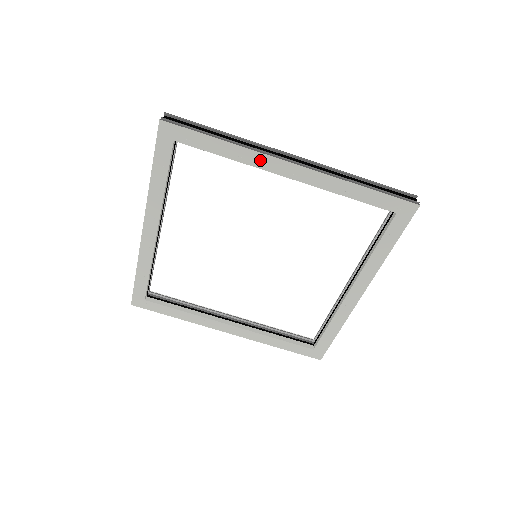
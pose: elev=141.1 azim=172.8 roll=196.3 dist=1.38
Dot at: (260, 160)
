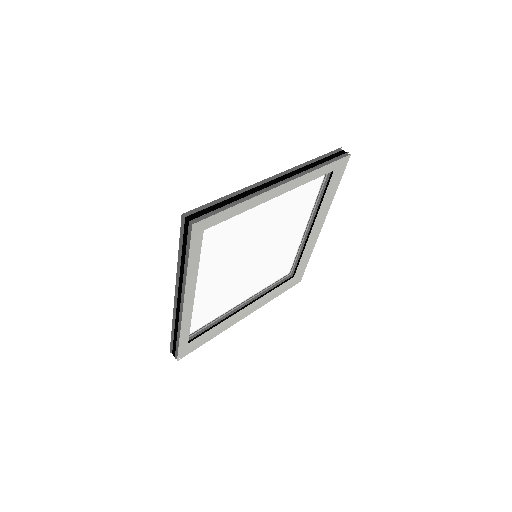
Dot at: (263, 198)
